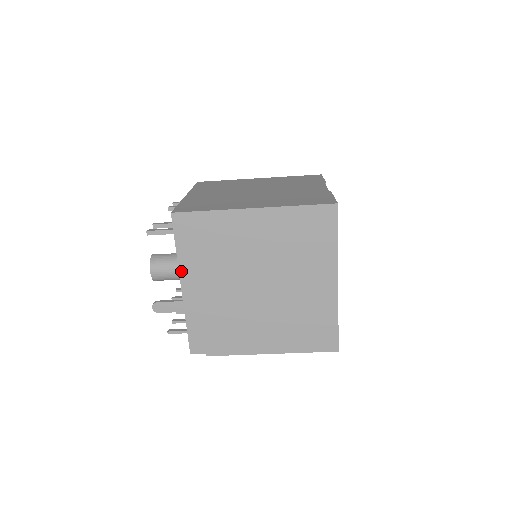
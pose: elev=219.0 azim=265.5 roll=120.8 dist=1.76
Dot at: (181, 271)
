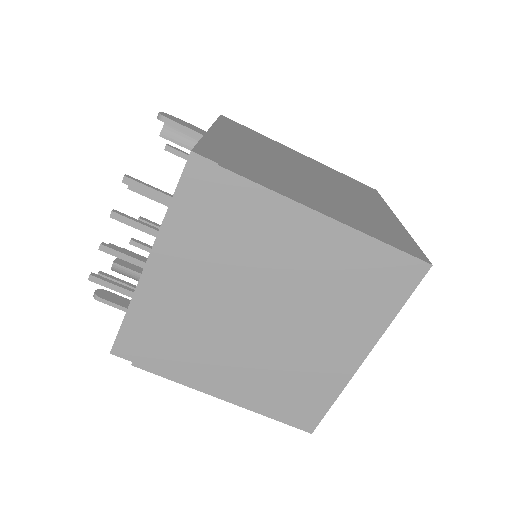
Dot at: (215, 126)
